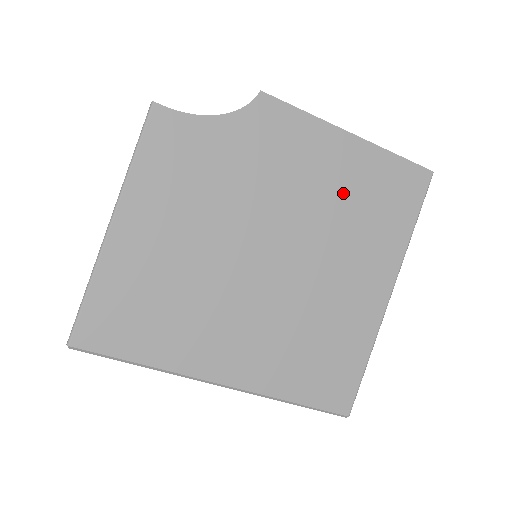
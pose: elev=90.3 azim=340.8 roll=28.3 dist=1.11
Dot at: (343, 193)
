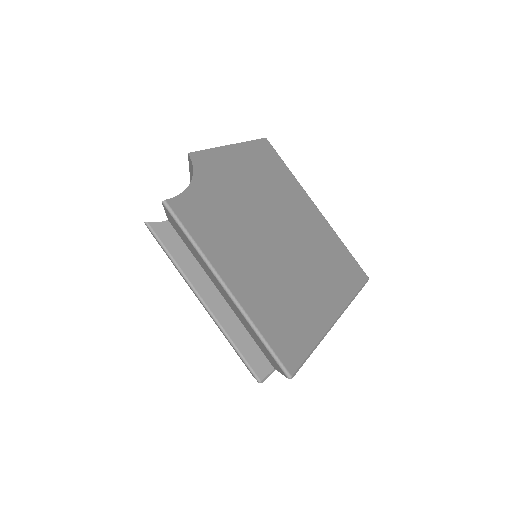
Dot at: (260, 176)
